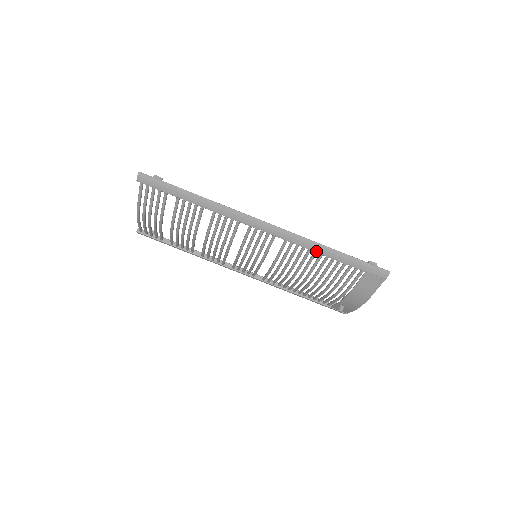
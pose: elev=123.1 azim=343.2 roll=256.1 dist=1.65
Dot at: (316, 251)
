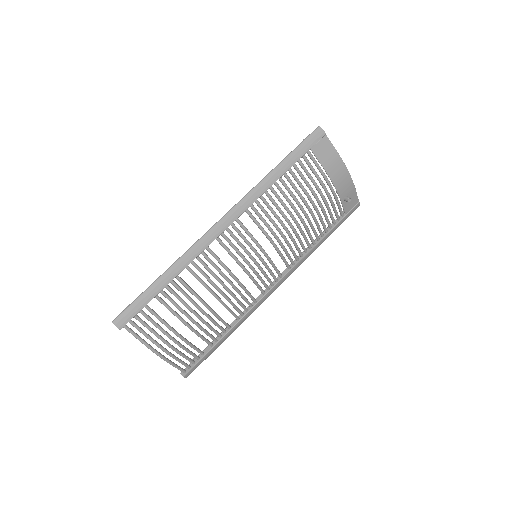
Dot at: (269, 186)
